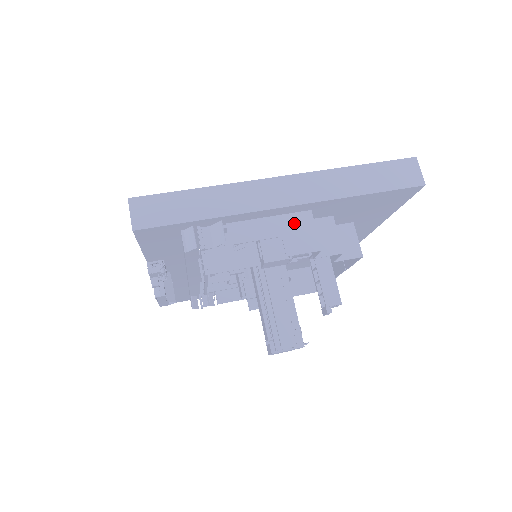
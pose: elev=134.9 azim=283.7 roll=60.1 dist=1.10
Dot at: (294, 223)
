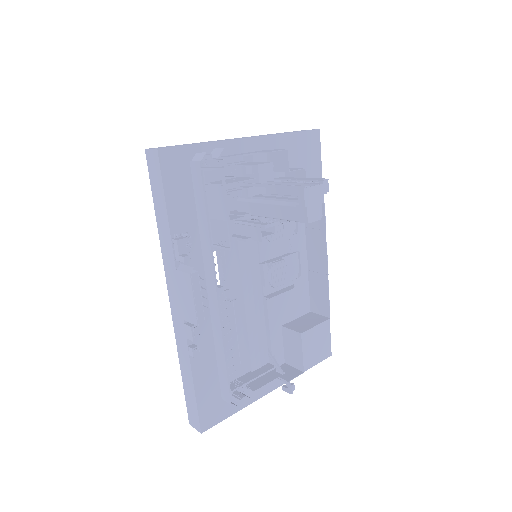
Dot at: (261, 151)
